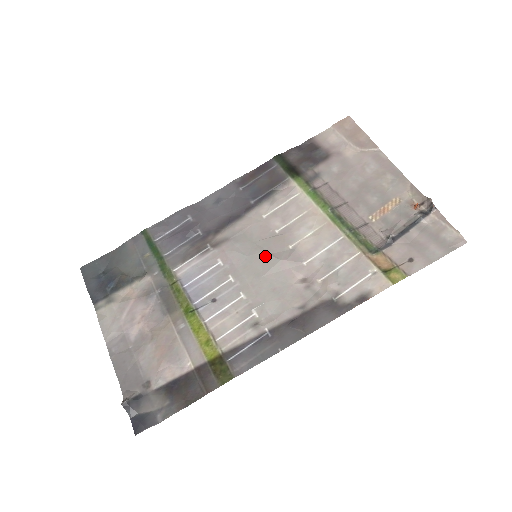
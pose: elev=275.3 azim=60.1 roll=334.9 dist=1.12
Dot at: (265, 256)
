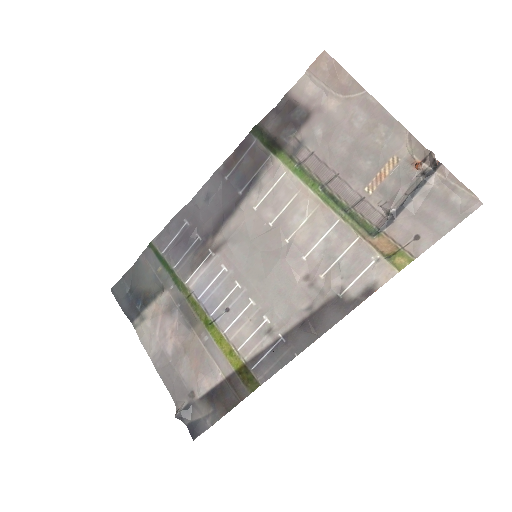
Dot at: (264, 256)
